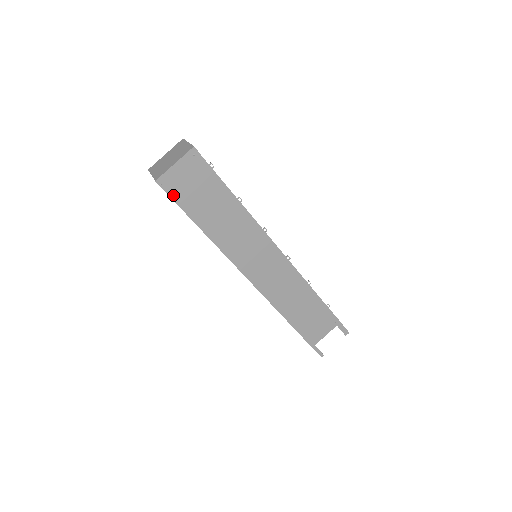
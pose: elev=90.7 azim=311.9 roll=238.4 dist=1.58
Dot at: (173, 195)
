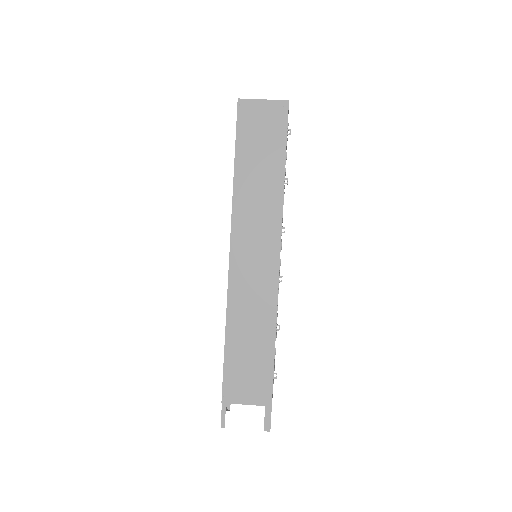
Dot at: (240, 121)
